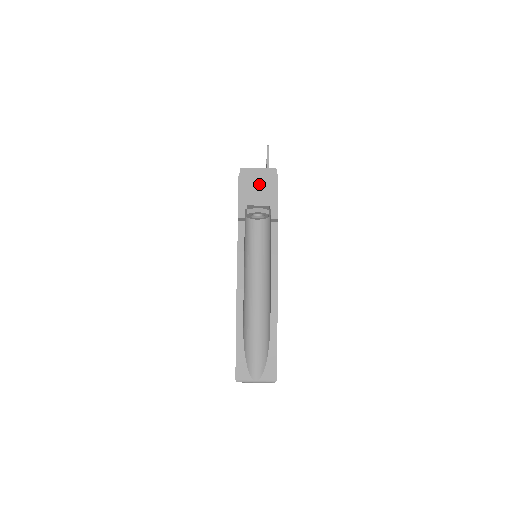
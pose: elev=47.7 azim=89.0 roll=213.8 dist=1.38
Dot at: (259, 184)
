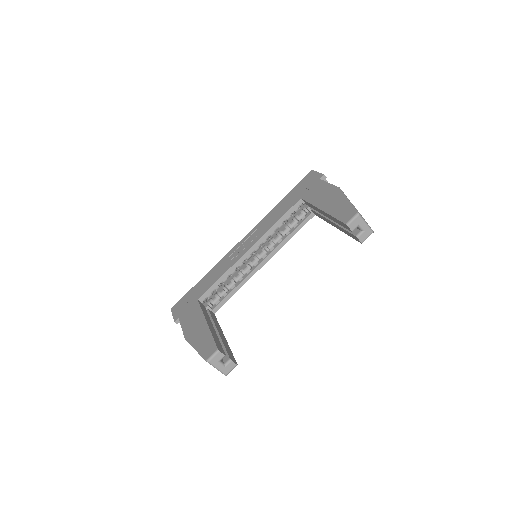
Dot at: occluded
